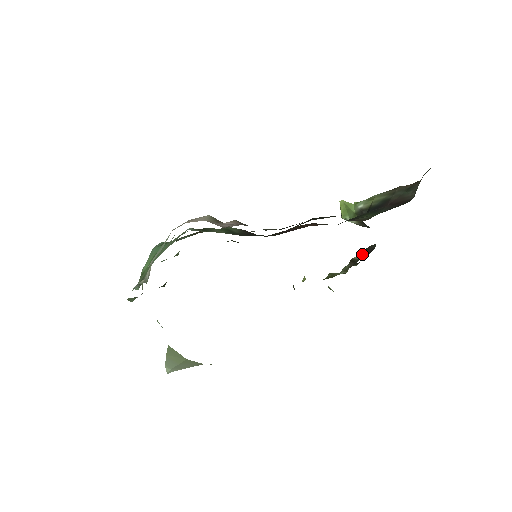
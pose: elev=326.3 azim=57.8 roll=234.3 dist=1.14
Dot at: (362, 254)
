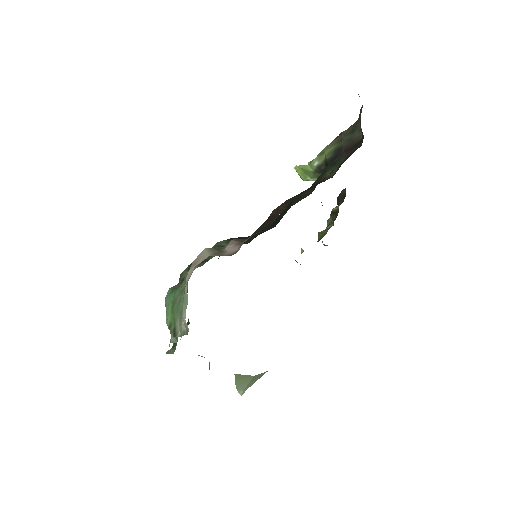
Dot at: (337, 202)
